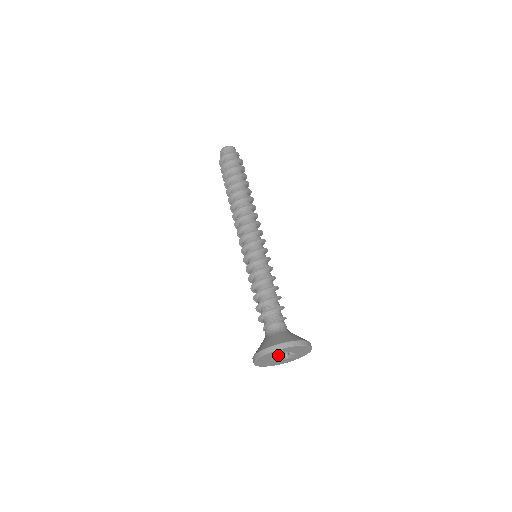
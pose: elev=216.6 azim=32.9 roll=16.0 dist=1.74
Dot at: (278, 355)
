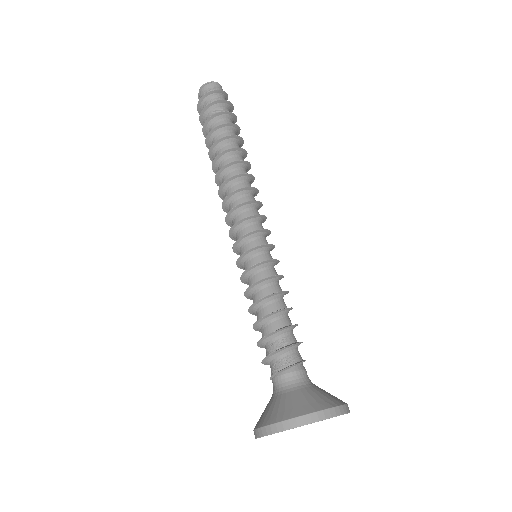
Dot at: occluded
